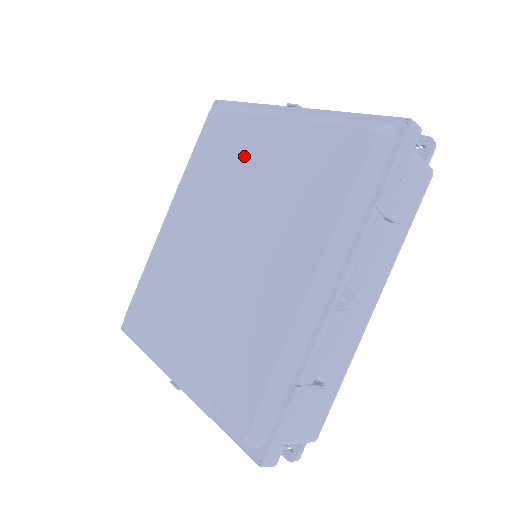
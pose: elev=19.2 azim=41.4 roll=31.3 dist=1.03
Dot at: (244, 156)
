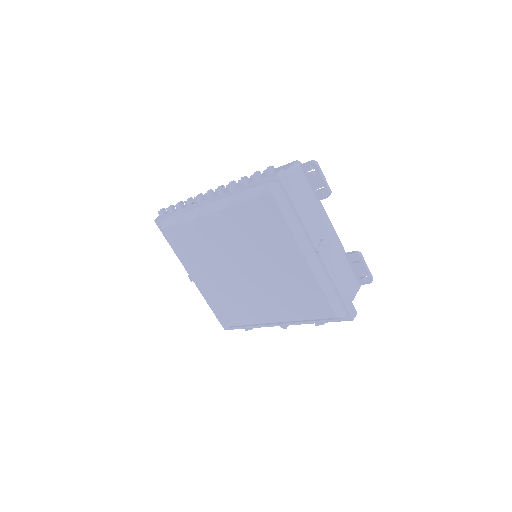
Dot at: (276, 251)
